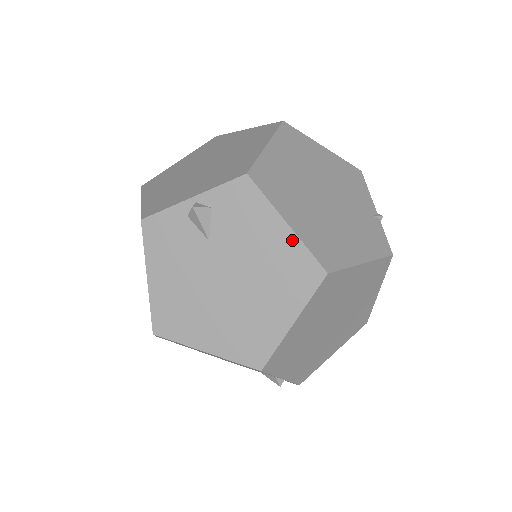
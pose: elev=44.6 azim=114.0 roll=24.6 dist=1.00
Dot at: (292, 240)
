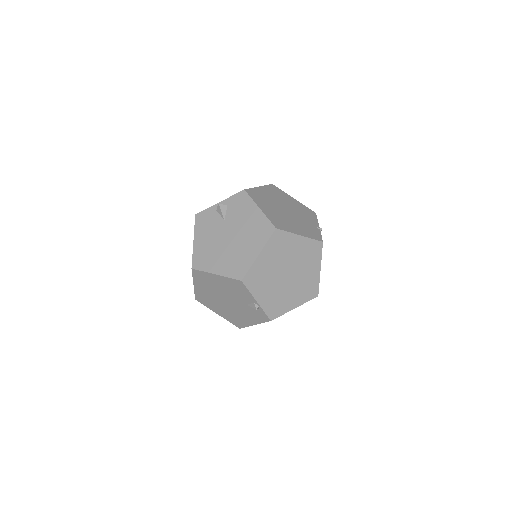
Dot at: (261, 215)
